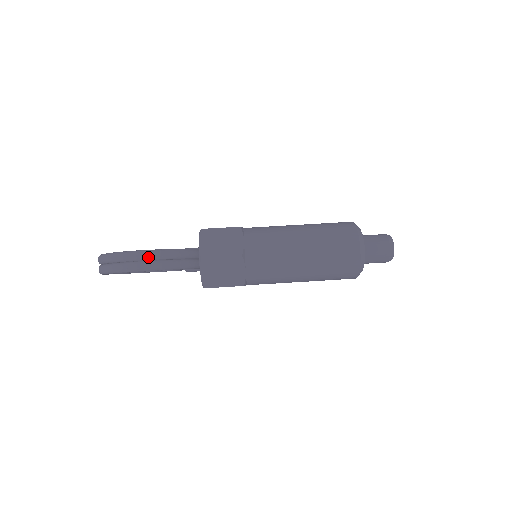
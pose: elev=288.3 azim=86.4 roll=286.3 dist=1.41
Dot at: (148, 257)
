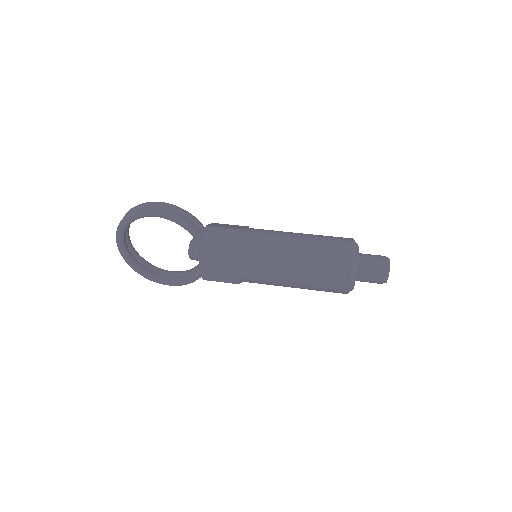
Dot at: (164, 205)
